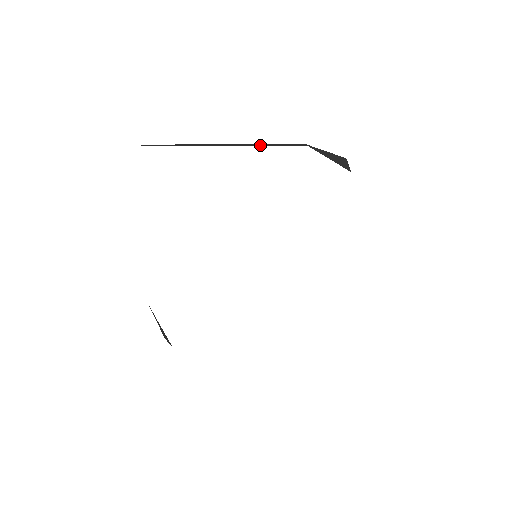
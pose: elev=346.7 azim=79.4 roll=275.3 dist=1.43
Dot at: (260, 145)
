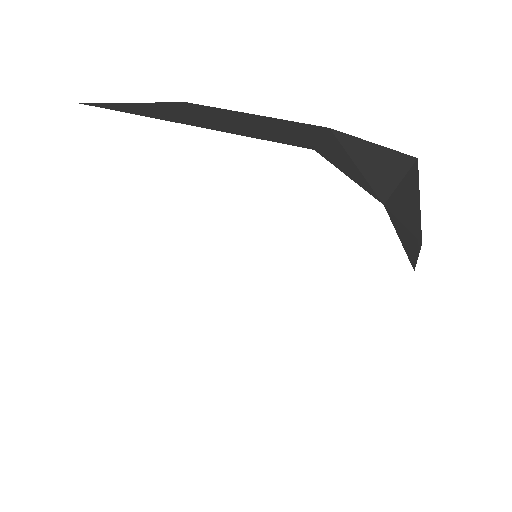
Dot at: (236, 129)
